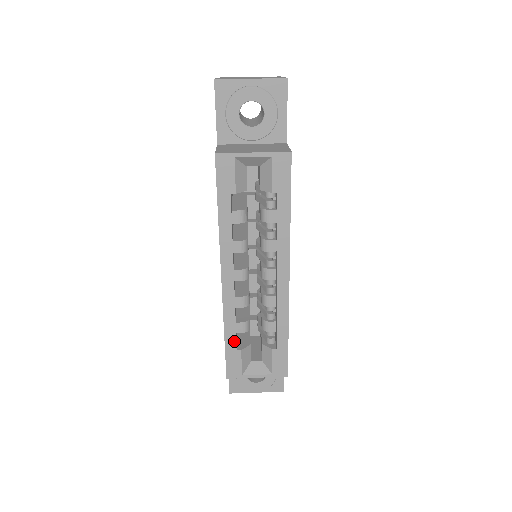
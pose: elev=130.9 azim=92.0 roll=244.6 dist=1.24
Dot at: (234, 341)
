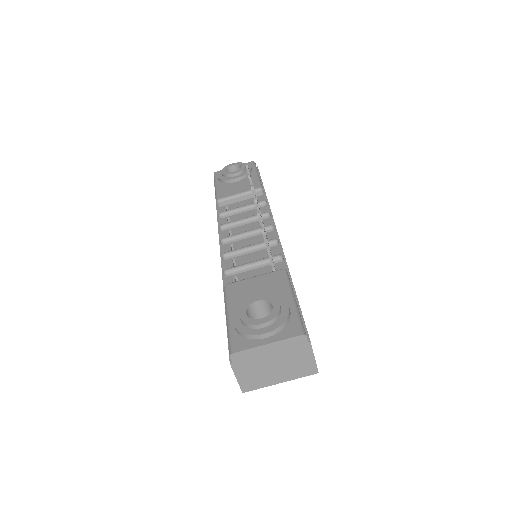
Dot at: occluded
